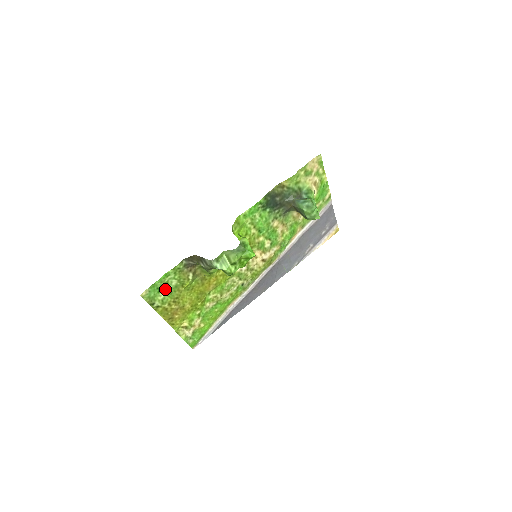
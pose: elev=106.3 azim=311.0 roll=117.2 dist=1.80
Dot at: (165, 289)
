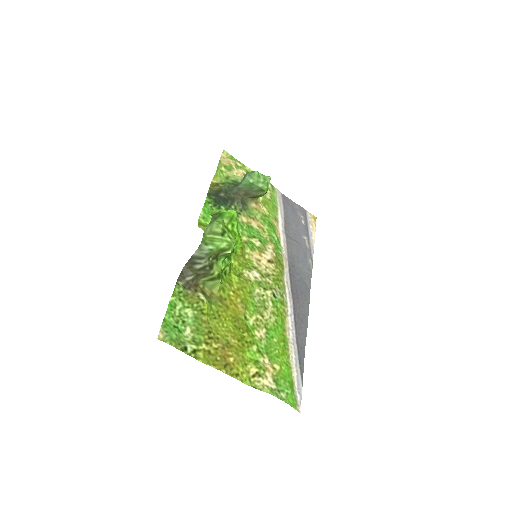
Dot at: (186, 327)
